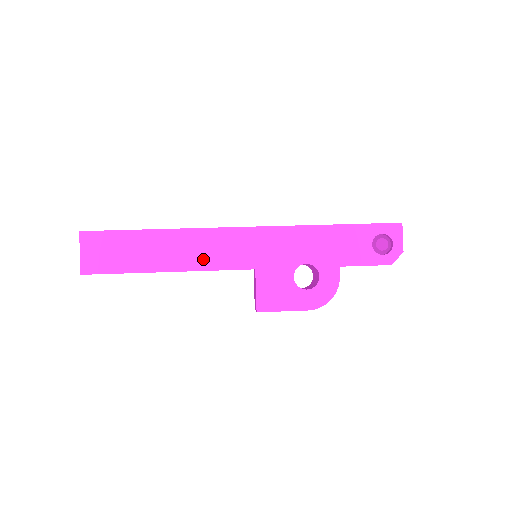
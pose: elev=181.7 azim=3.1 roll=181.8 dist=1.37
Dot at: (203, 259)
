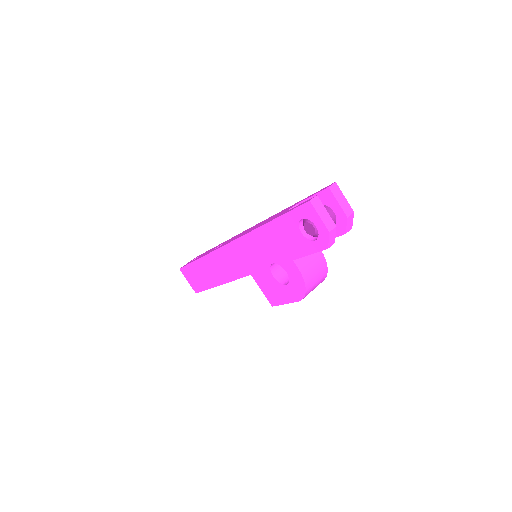
Dot at: (226, 273)
